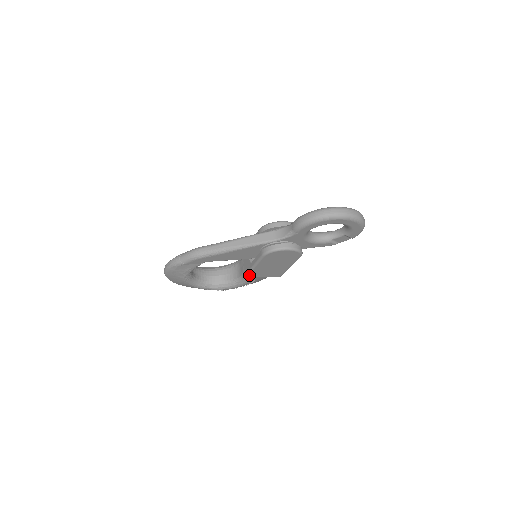
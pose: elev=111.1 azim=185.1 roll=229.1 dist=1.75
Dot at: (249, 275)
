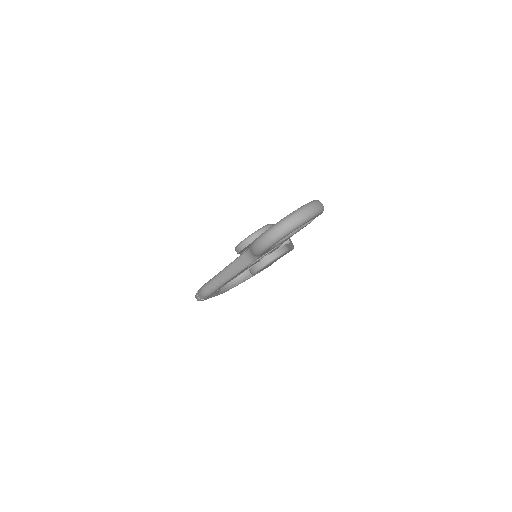
Dot at: occluded
